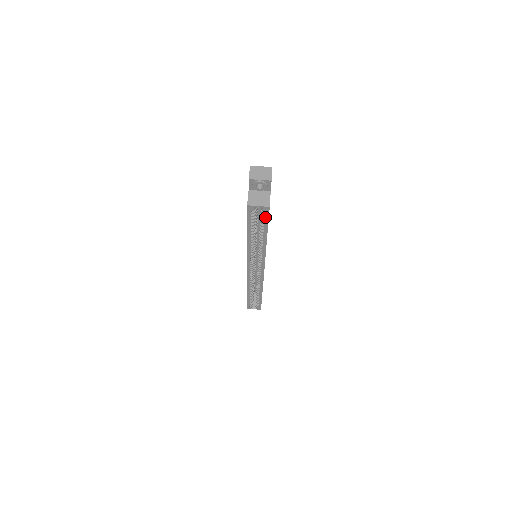
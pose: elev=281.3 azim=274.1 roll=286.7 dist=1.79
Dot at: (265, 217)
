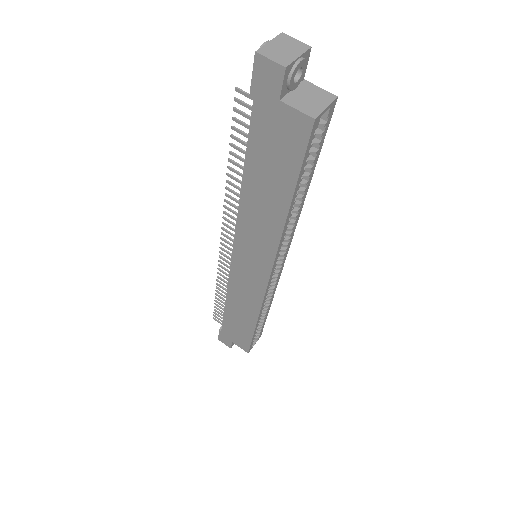
Dot at: (323, 132)
